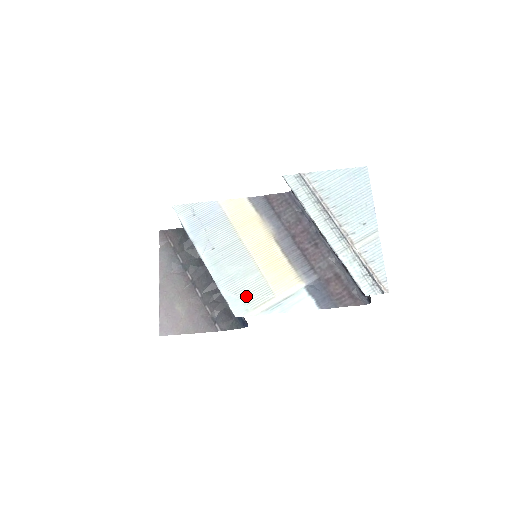
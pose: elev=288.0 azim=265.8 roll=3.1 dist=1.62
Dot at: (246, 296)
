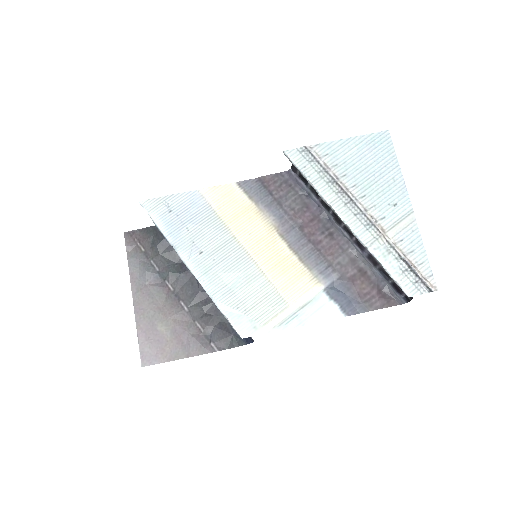
Dot at: (251, 310)
